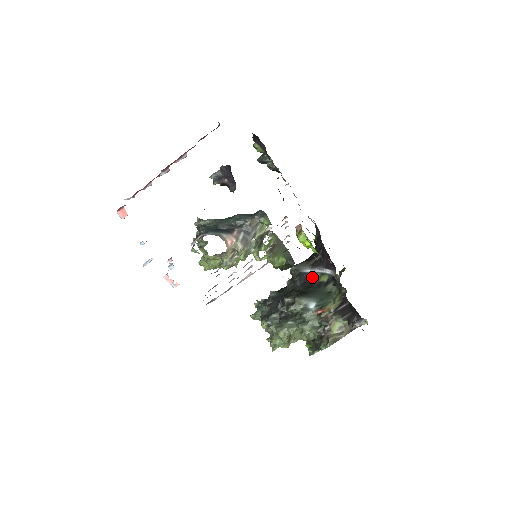
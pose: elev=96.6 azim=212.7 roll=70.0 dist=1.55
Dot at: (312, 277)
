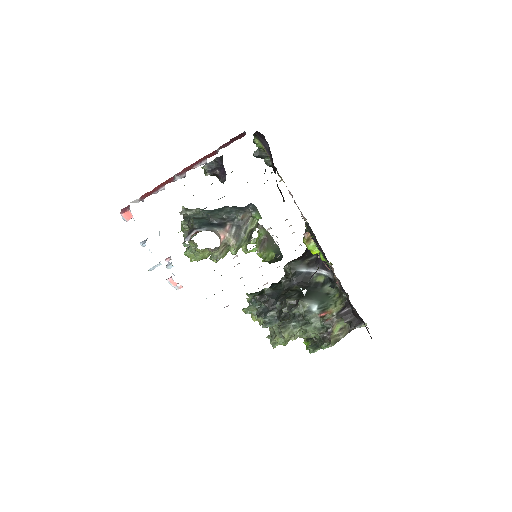
Dot at: (308, 277)
